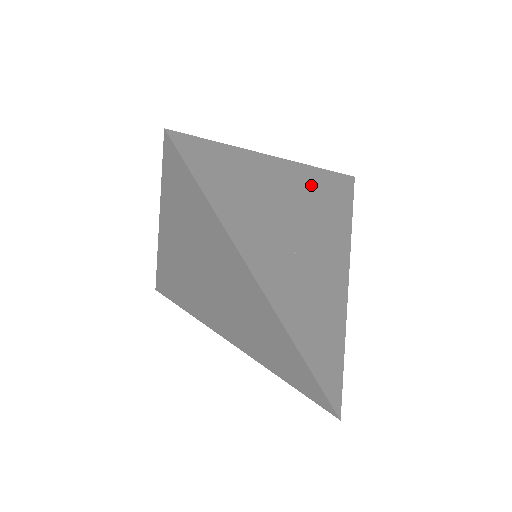
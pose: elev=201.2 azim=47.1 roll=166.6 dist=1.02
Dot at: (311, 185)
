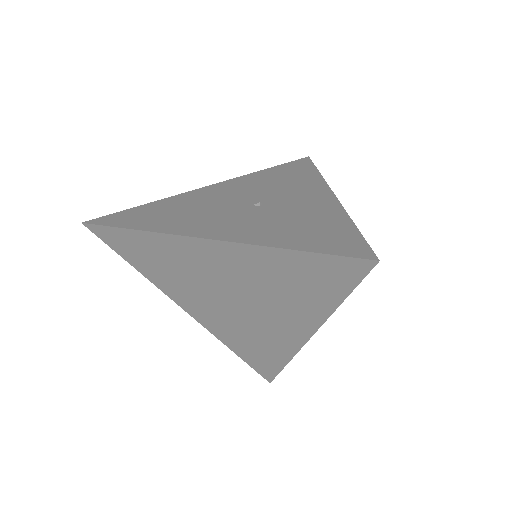
Dot at: occluded
